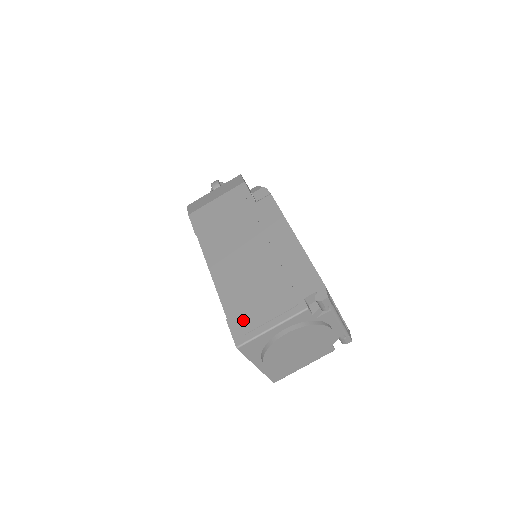
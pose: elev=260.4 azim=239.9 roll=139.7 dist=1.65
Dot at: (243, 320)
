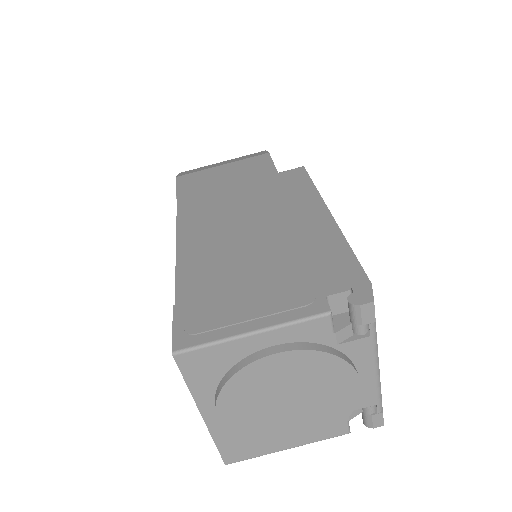
Dot at: (202, 311)
